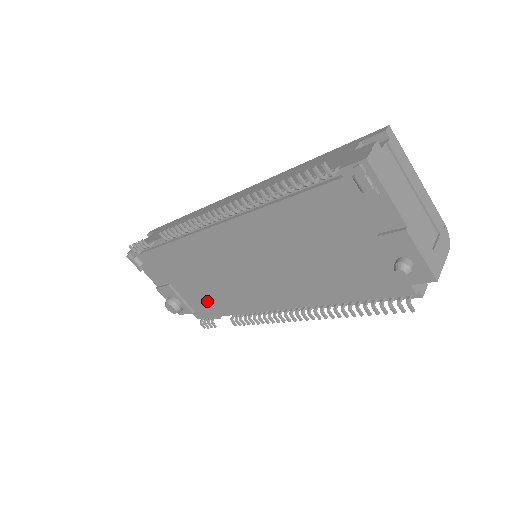
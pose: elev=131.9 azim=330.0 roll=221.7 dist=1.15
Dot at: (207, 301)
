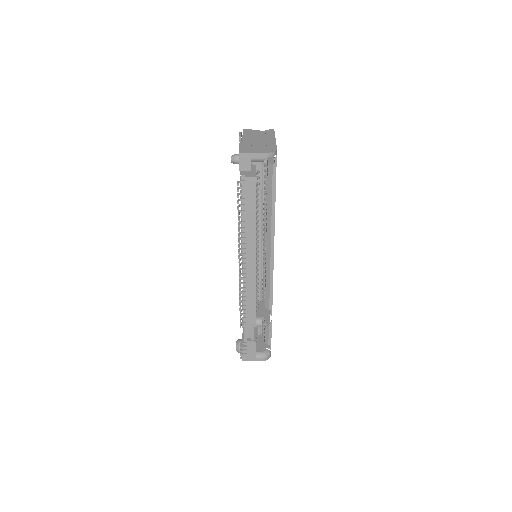
Dot at: occluded
